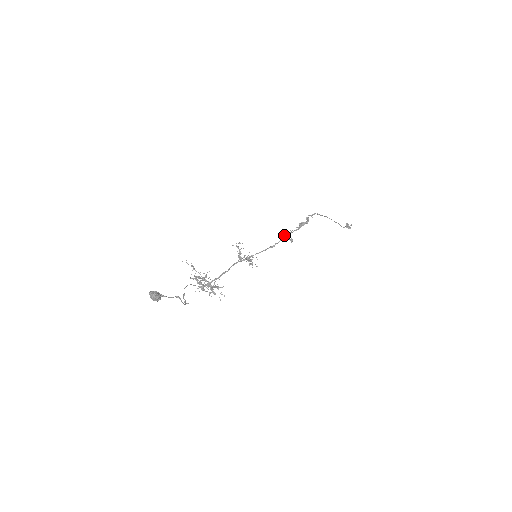
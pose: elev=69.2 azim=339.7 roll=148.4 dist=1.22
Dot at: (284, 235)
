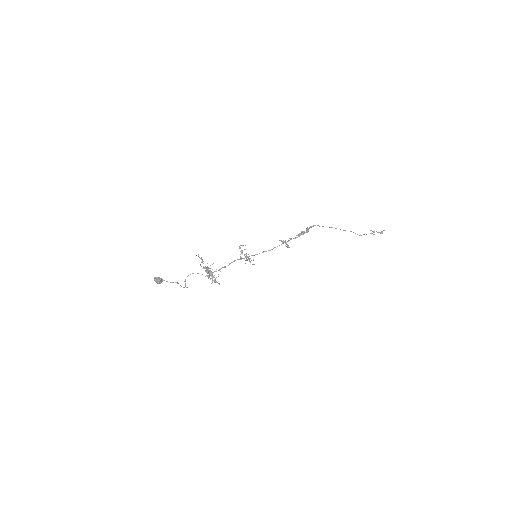
Dot at: (282, 242)
